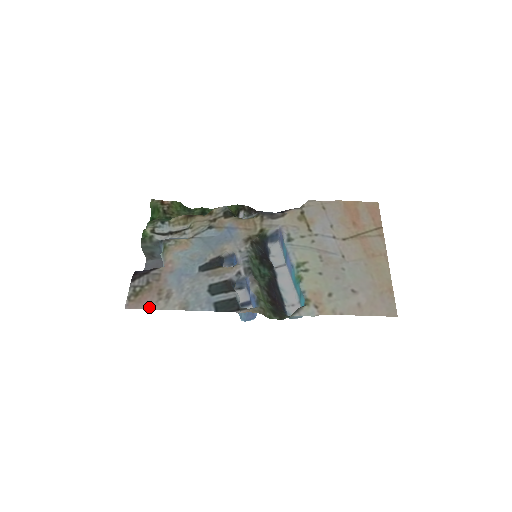
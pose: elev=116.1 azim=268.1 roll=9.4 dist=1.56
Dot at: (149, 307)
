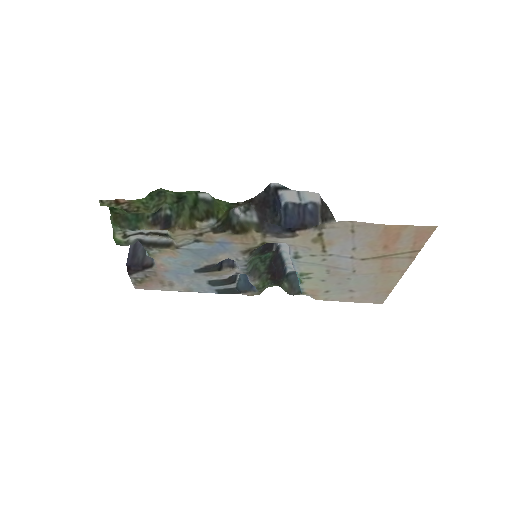
Dot at: occluded
